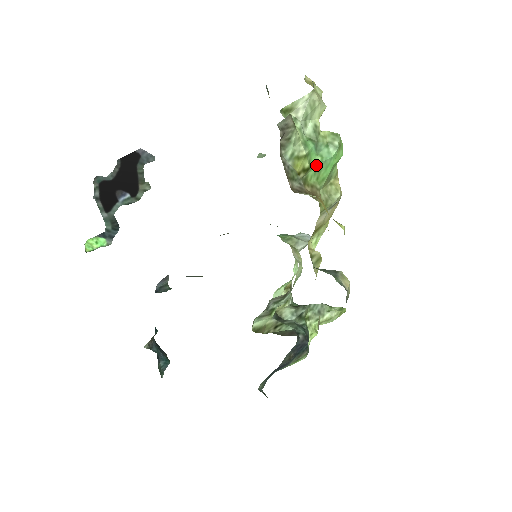
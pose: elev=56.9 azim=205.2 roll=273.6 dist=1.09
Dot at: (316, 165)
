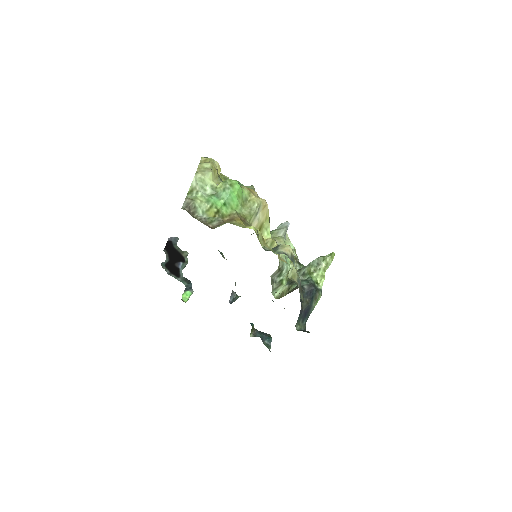
Dot at: (223, 205)
